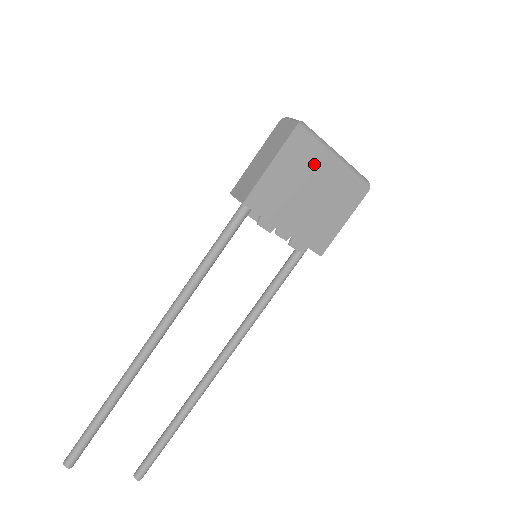
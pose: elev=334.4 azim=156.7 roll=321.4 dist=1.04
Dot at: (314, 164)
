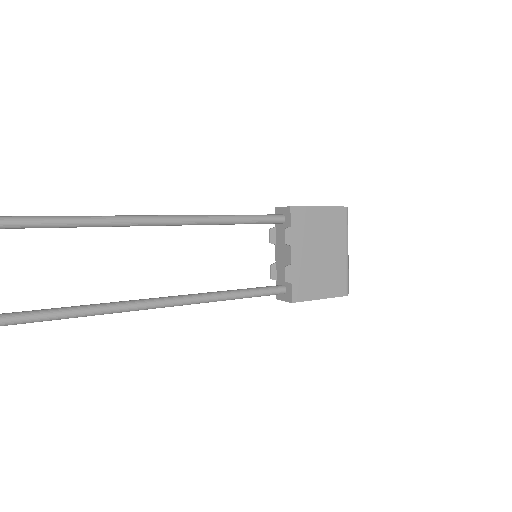
Dot at: (337, 238)
